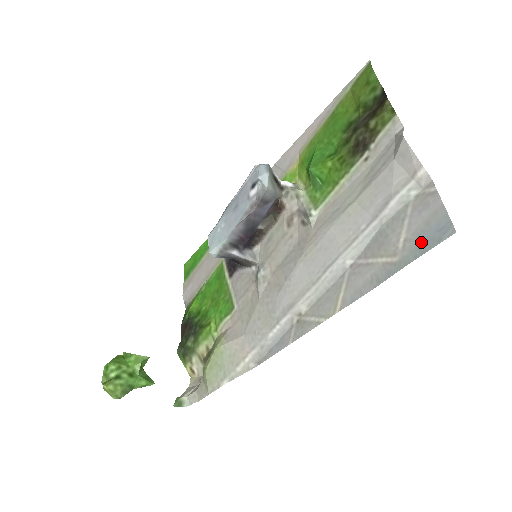
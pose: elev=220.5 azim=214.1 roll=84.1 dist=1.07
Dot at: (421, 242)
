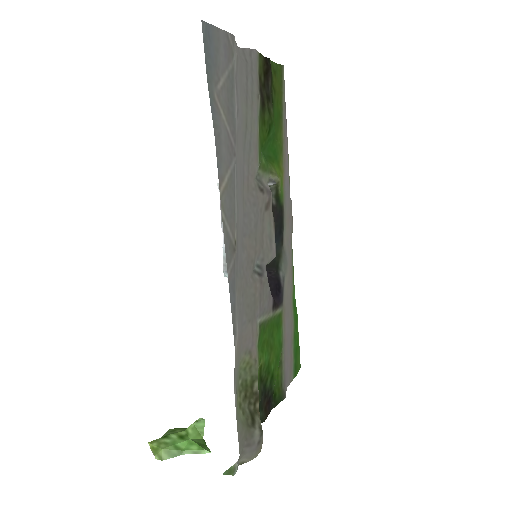
Dot at: (211, 62)
